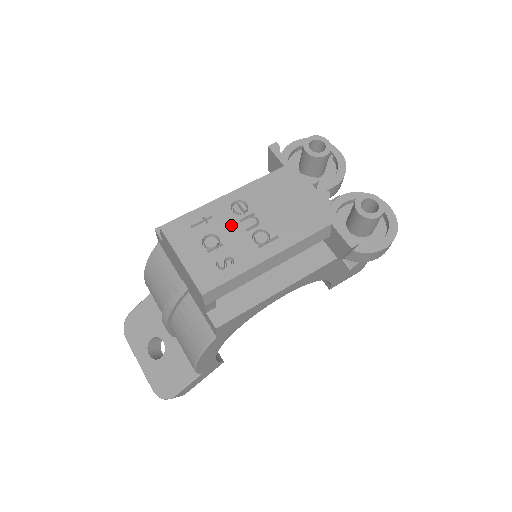
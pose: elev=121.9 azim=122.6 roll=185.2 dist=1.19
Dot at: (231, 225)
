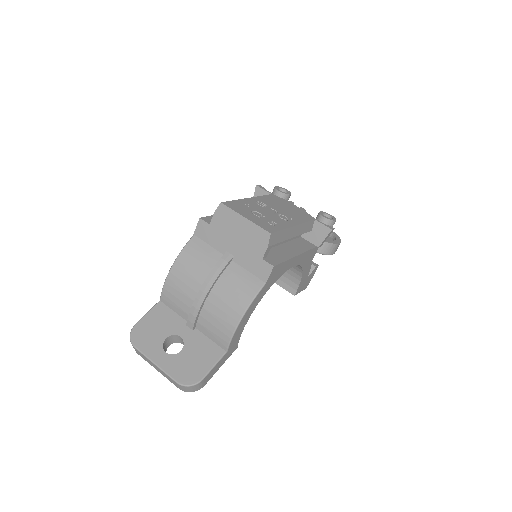
Dot at: (263, 210)
